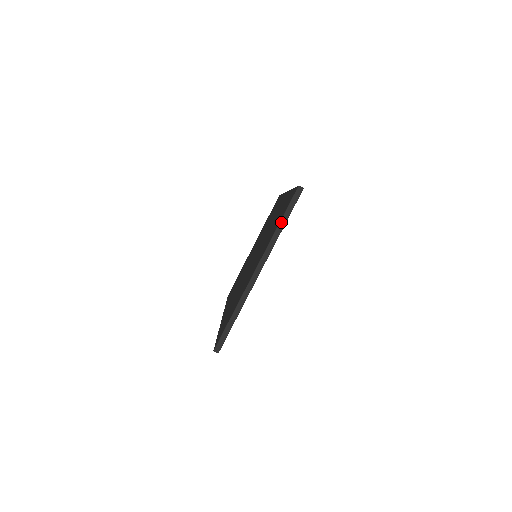
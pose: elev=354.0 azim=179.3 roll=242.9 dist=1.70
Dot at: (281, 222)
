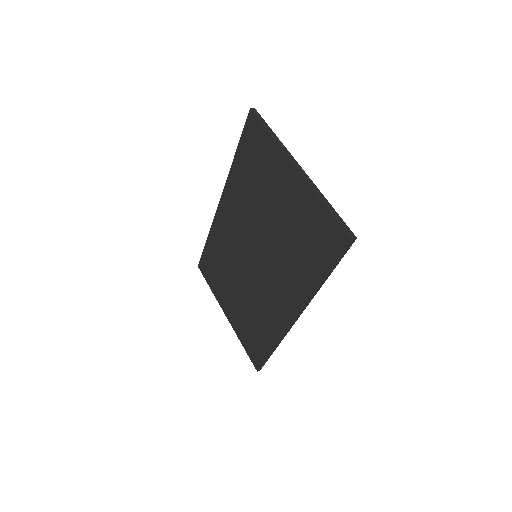
Dot at: (270, 132)
